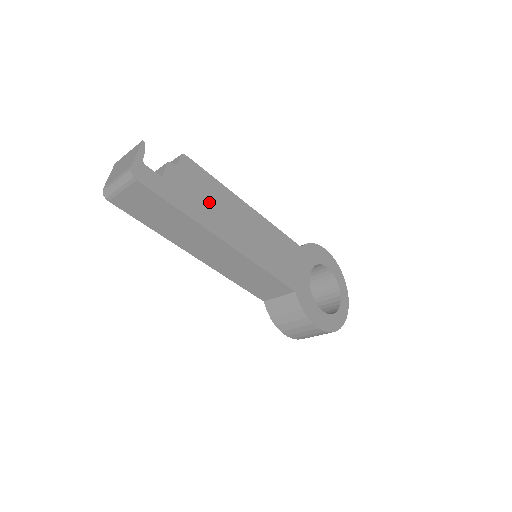
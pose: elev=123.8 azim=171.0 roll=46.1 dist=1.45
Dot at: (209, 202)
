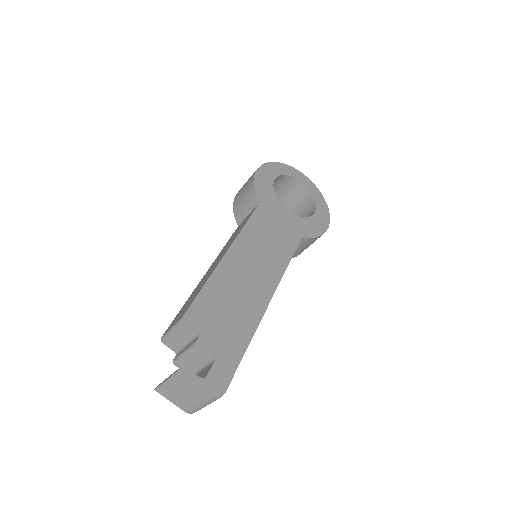
Dot at: (233, 305)
